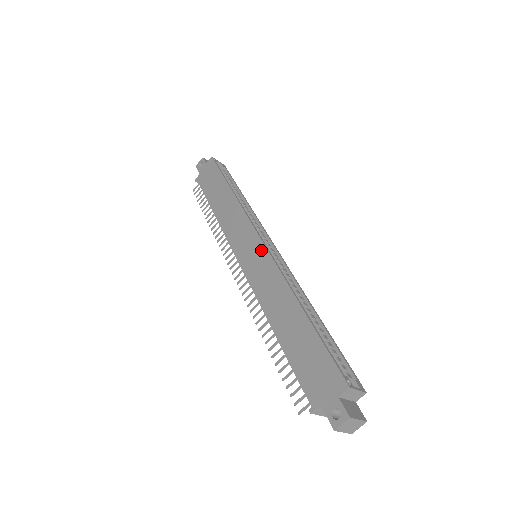
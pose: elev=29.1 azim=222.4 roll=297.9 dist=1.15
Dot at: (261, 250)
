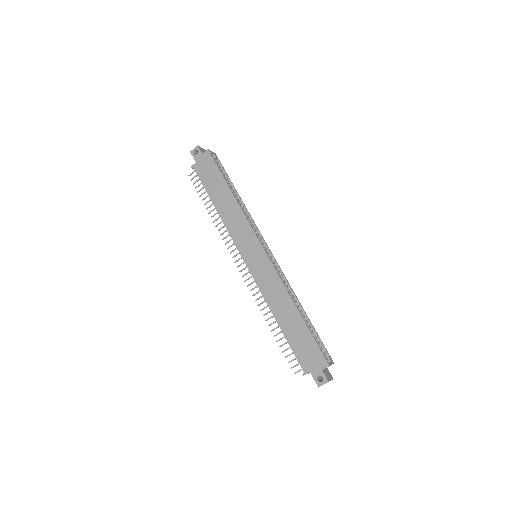
Dot at: (264, 257)
